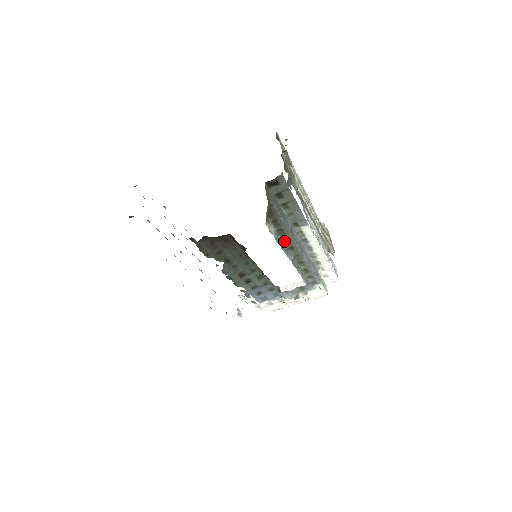
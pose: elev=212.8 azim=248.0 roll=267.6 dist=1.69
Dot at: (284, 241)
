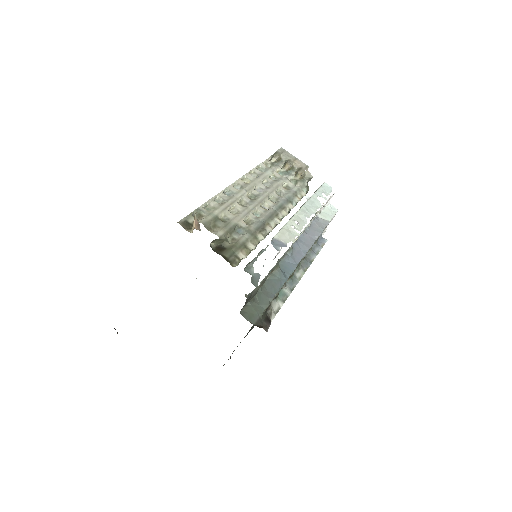
Dot at: occluded
